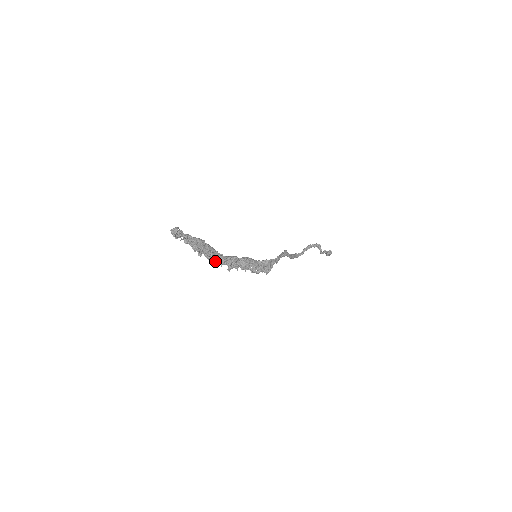
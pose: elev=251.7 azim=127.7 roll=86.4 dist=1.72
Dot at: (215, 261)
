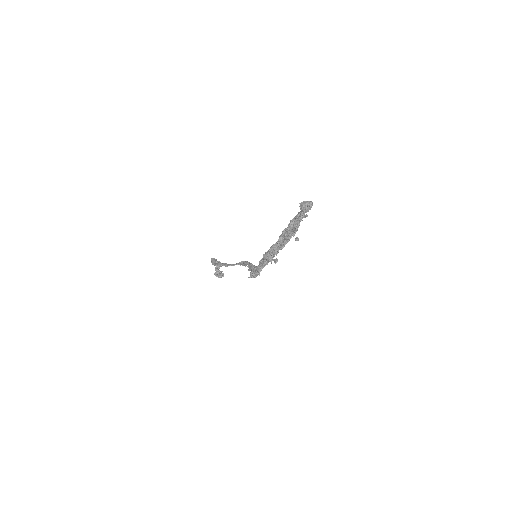
Dot at: (281, 248)
